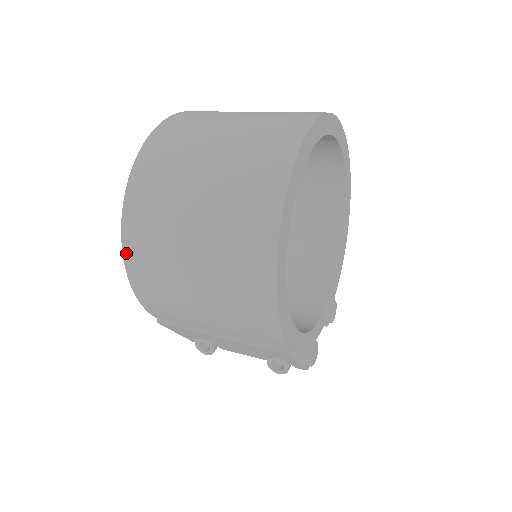
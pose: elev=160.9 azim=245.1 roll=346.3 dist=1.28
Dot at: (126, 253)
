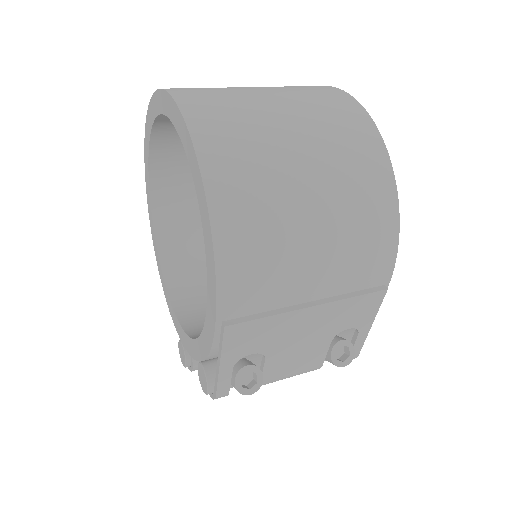
Dot at: (212, 195)
